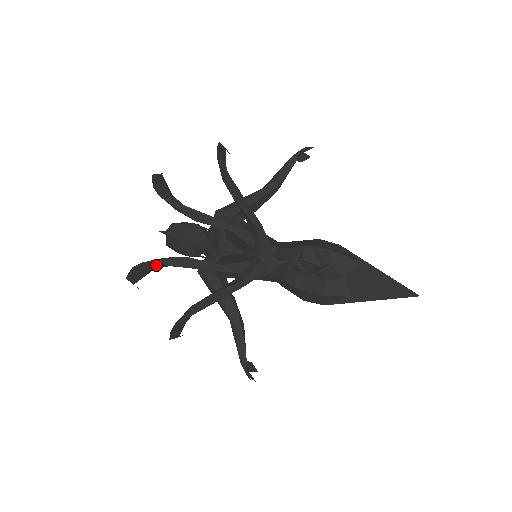
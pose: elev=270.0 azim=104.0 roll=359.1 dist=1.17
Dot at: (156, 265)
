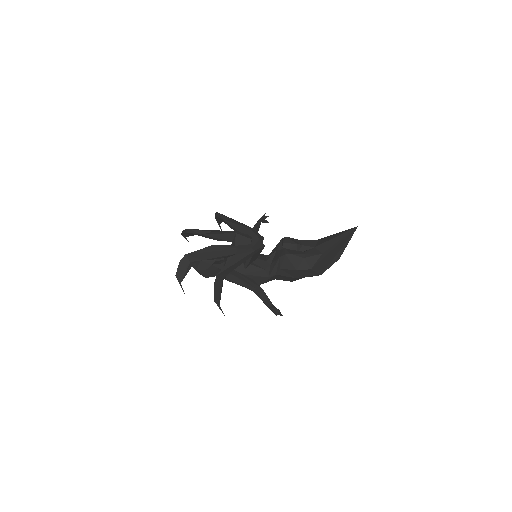
Dot at: (195, 258)
